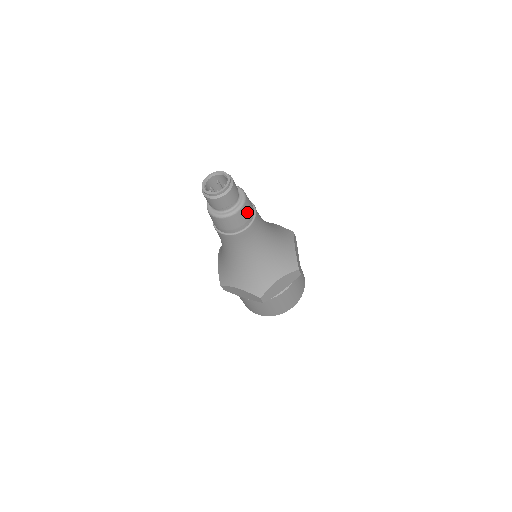
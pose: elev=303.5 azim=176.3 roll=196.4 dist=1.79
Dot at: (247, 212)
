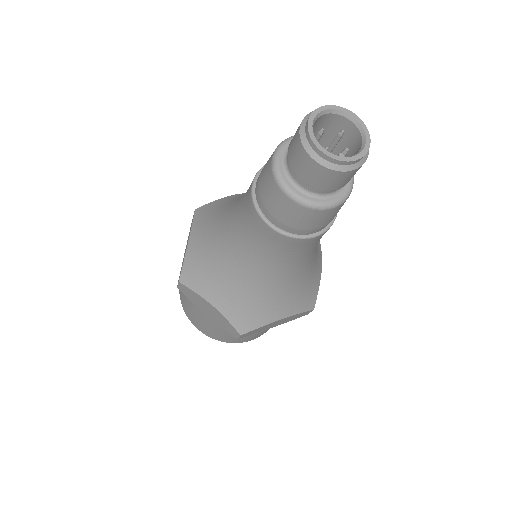
Dot at: occluded
